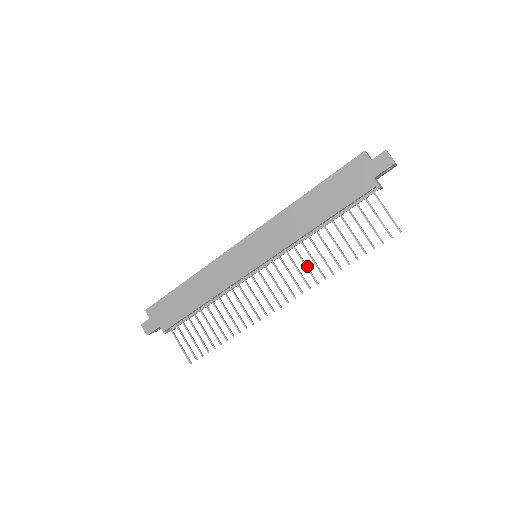
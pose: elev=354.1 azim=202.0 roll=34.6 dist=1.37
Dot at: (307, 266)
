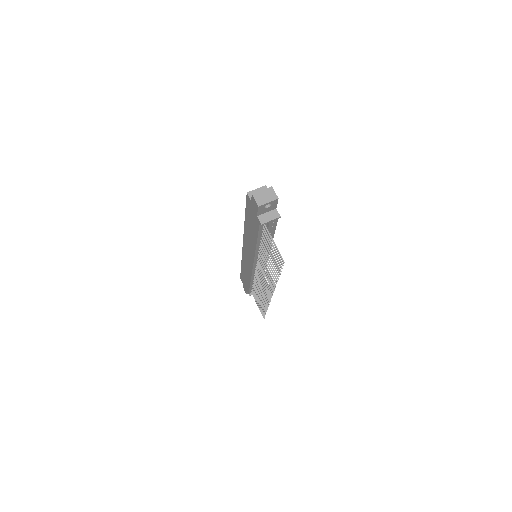
Dot at: (268, 273)
